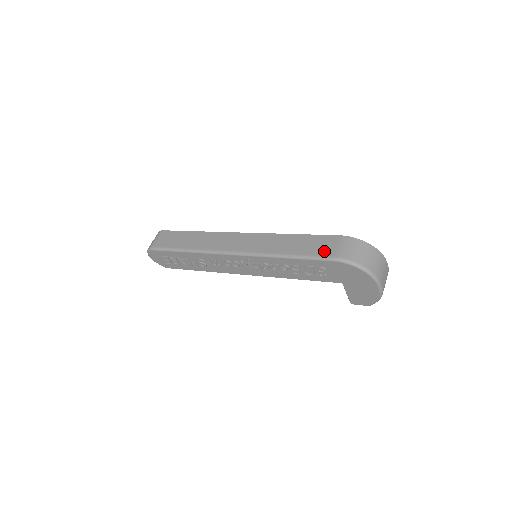
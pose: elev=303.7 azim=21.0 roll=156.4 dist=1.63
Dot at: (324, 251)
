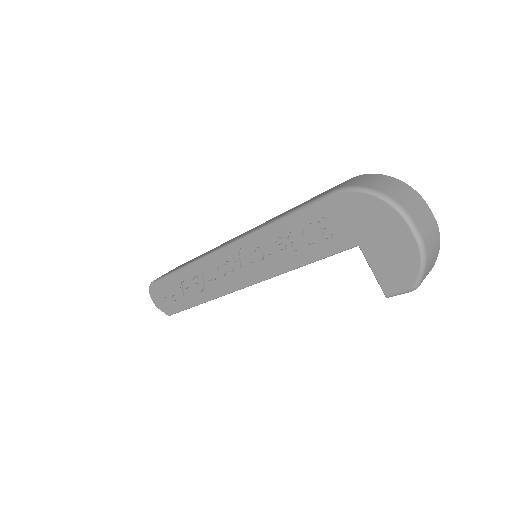
Dot at: occluded
